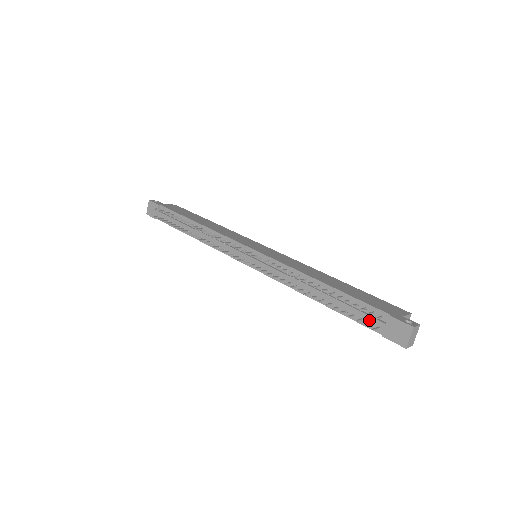
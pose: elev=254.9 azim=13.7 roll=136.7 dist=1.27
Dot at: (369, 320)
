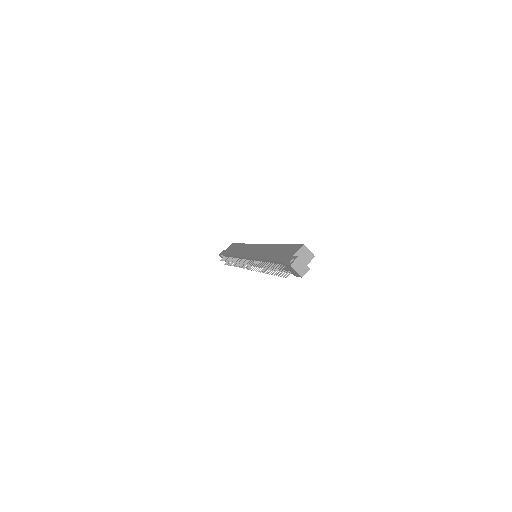
Dot at: occluded
